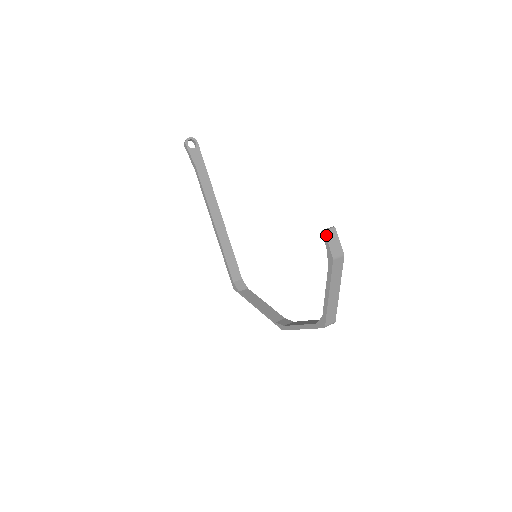
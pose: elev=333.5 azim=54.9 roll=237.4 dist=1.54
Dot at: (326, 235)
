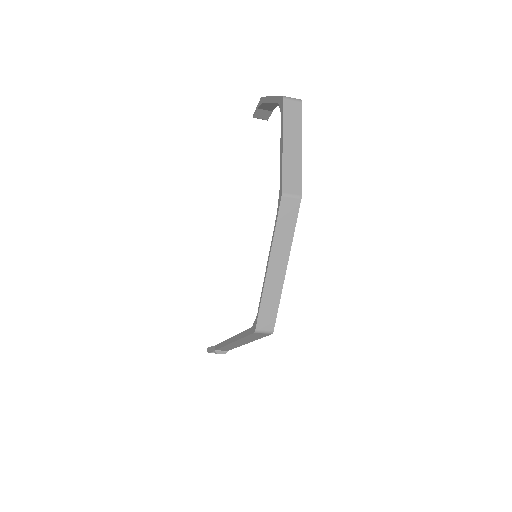
Dot at: (255, 112)
